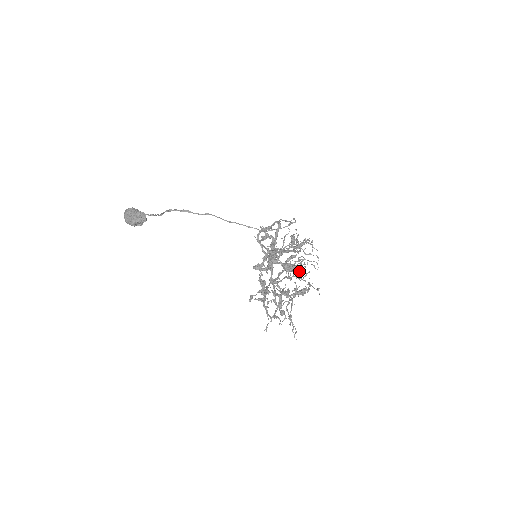
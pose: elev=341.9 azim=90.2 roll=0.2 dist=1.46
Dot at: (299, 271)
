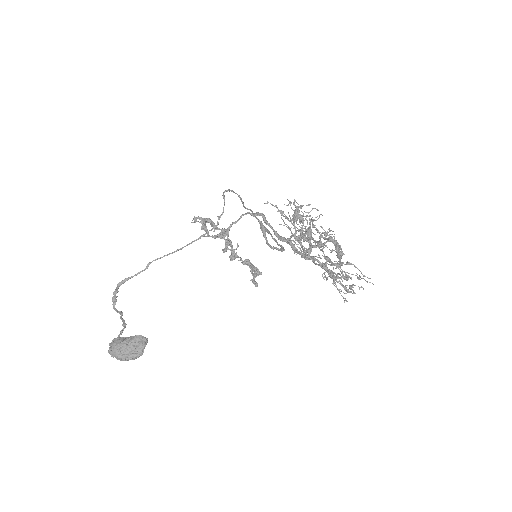
Dot at: (331, 237)
